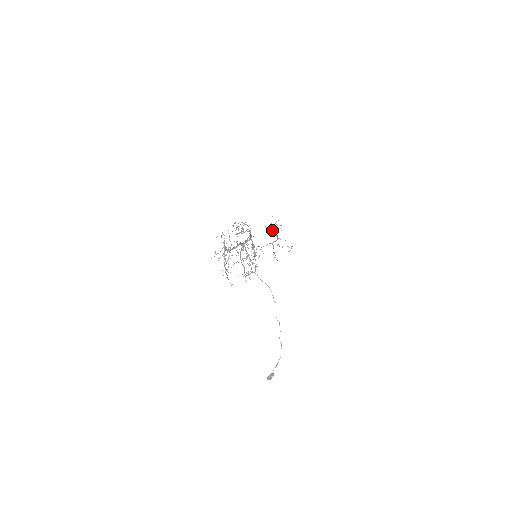
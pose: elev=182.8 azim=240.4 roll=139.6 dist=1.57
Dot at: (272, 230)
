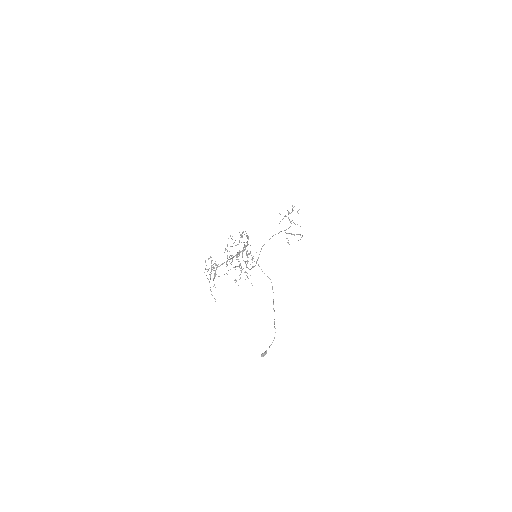
Dot at: occluded
